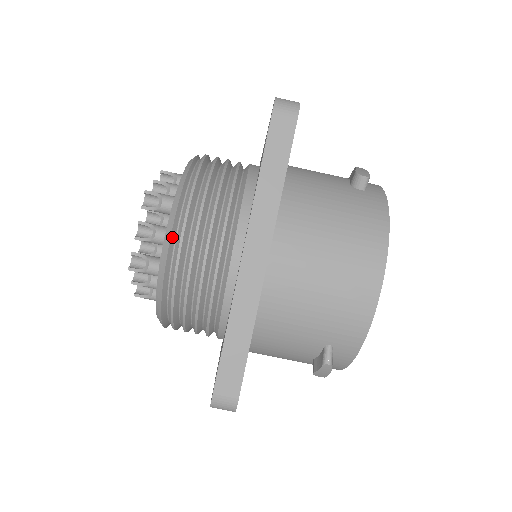
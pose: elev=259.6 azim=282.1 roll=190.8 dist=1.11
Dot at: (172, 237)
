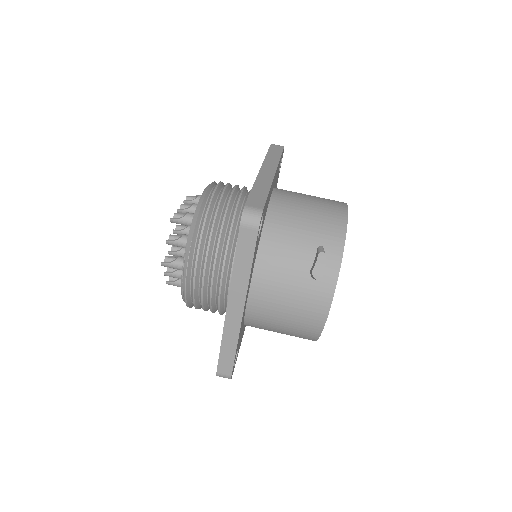
Dot at: (210, 187)
